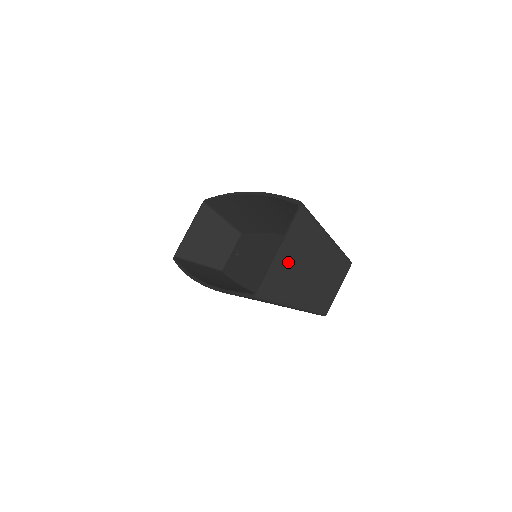
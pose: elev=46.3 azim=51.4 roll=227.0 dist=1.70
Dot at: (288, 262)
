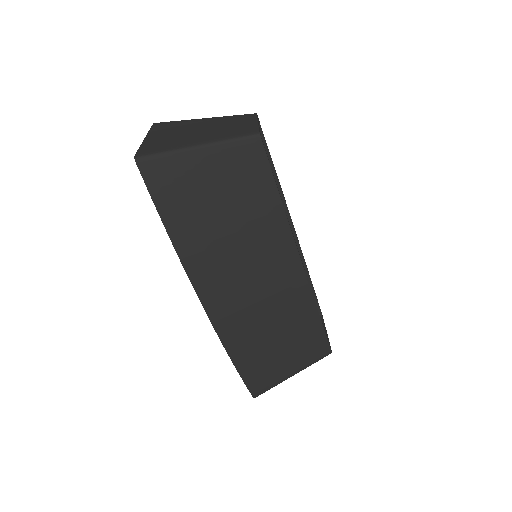
Dot at: (164, 137)
